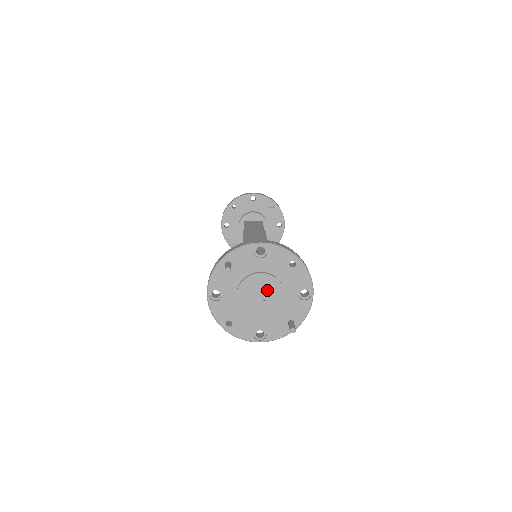
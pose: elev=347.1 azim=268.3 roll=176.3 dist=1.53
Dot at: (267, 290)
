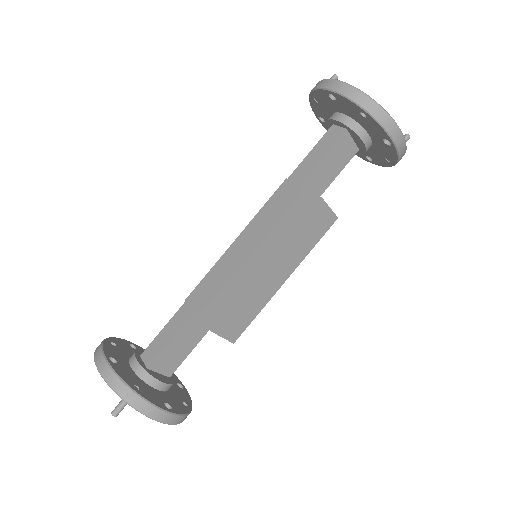
Dot at: occluded
